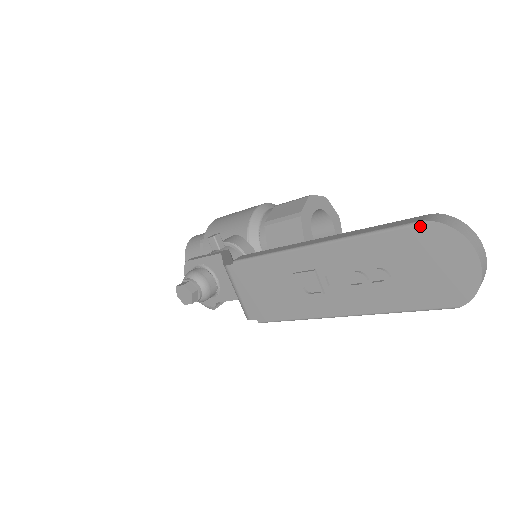
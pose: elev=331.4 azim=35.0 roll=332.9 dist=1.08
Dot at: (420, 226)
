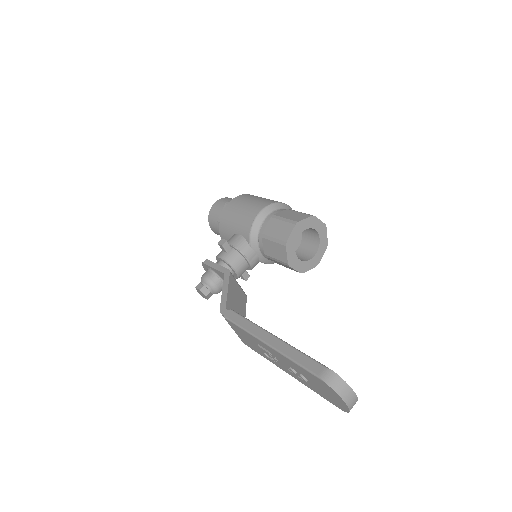
Dot at: (318, 378)
